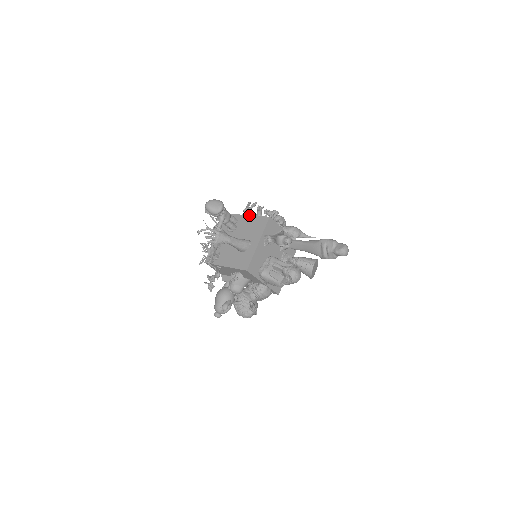
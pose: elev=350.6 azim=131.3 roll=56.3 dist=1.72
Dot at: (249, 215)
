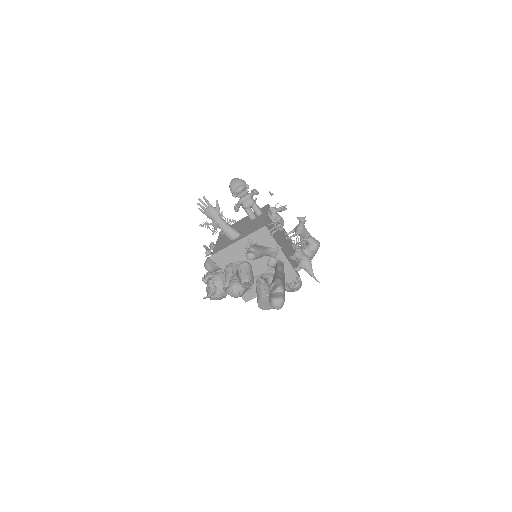
Dot at: (267, 214)
